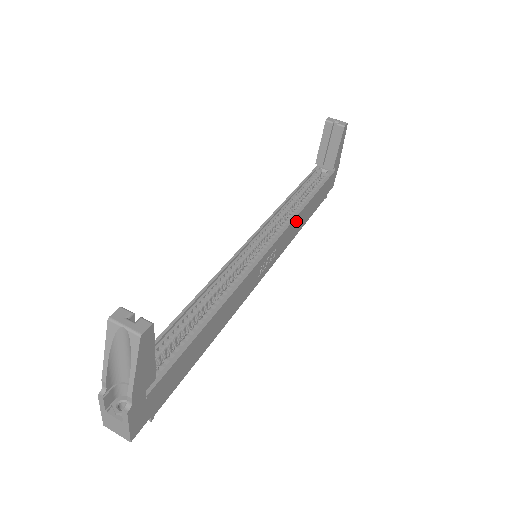
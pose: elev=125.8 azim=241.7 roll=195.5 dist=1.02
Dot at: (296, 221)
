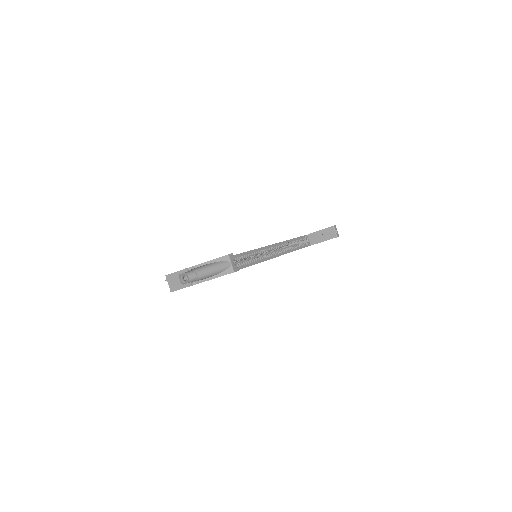
Dot at: occluded
